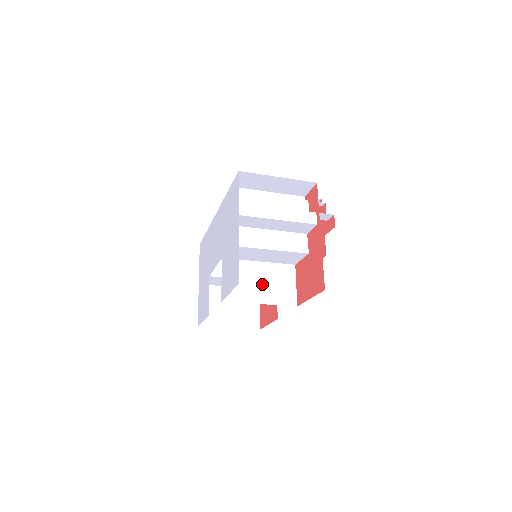
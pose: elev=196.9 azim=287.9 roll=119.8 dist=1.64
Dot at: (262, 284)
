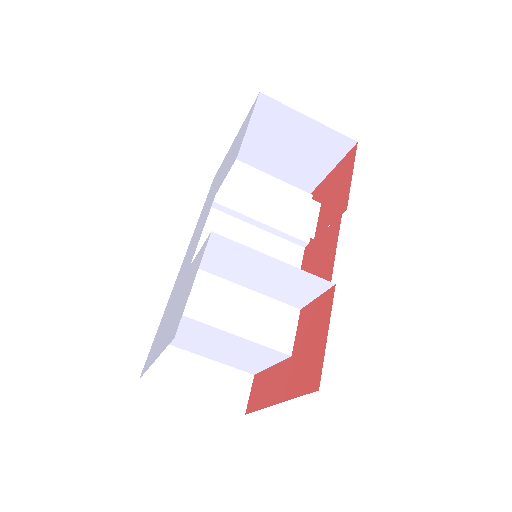
Dot at: occluded
